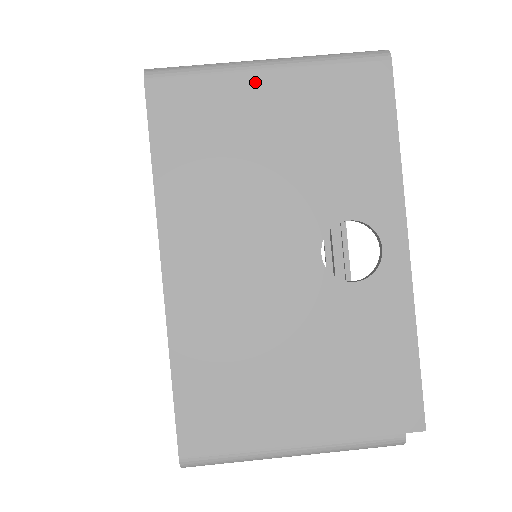
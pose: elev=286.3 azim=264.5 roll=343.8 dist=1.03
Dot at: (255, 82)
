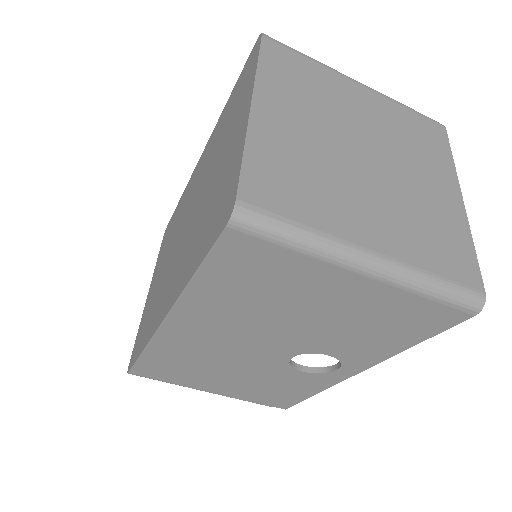
Dot at: (340, 277)
